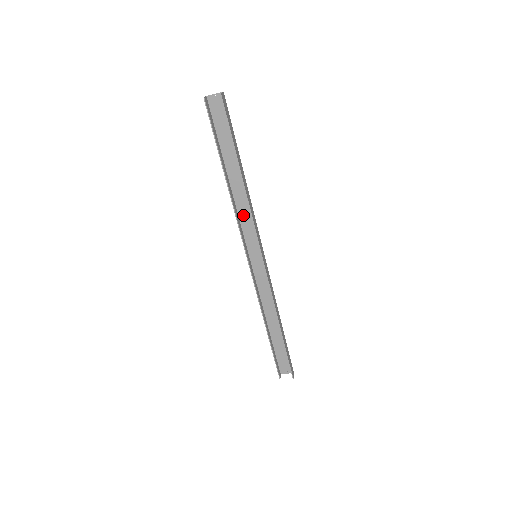
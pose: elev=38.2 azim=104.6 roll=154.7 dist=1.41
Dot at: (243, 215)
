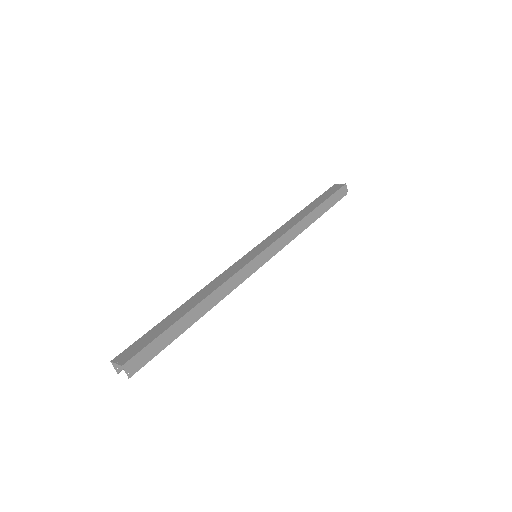
Dot at: (221, 277)
